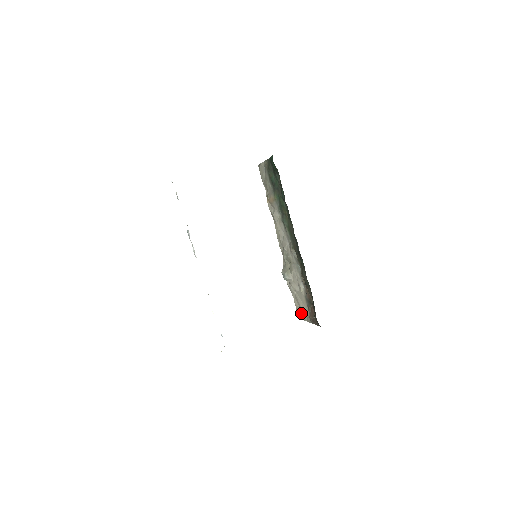
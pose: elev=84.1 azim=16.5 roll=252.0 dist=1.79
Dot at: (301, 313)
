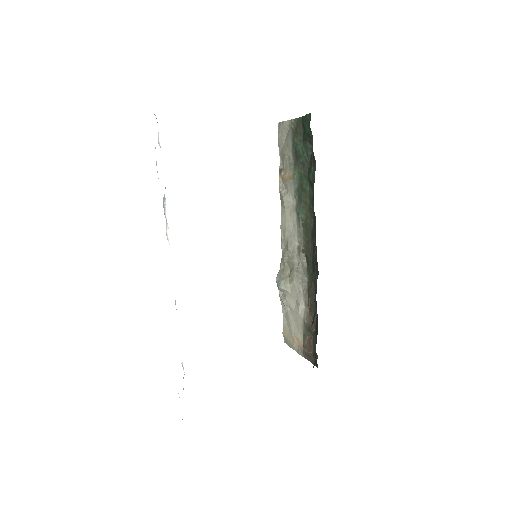
Dot at: (290, 338)
